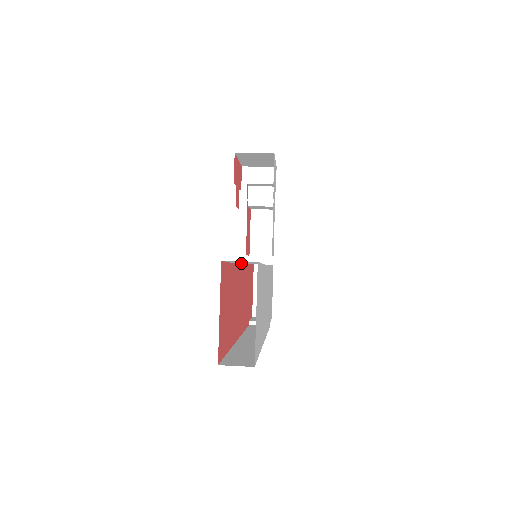
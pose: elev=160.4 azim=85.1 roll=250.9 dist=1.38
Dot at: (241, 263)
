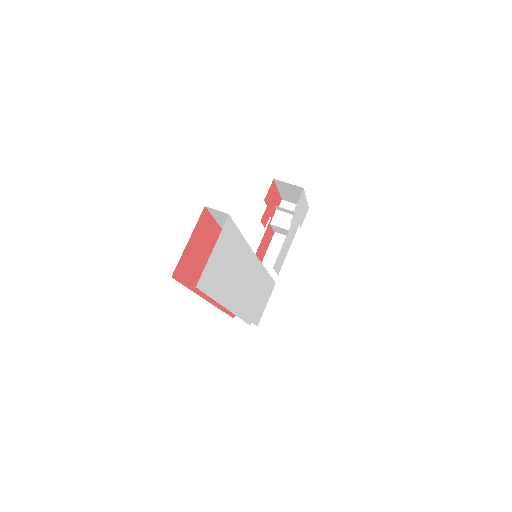
Dot at: occluded
